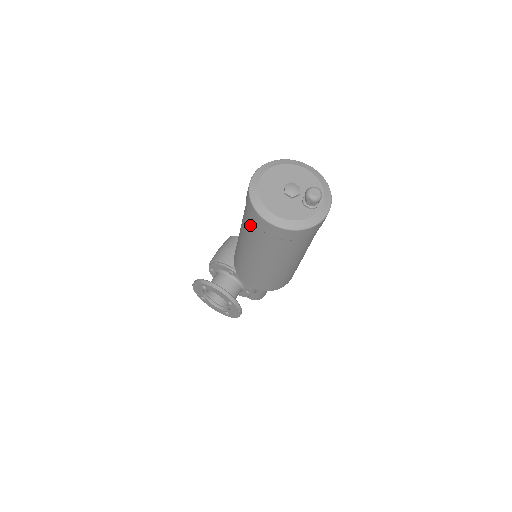
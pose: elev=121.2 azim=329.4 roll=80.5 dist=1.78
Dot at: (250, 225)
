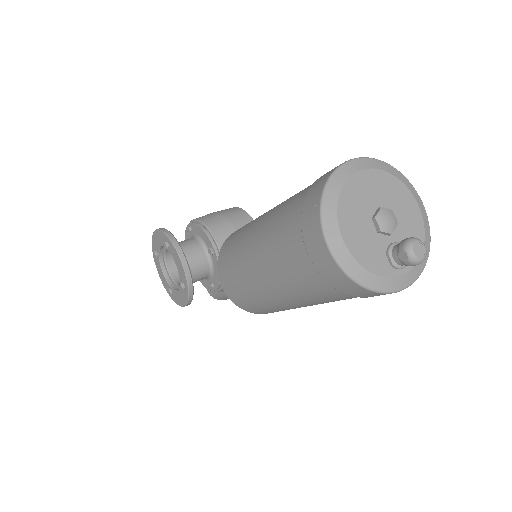
Dot at: (291, 222)
